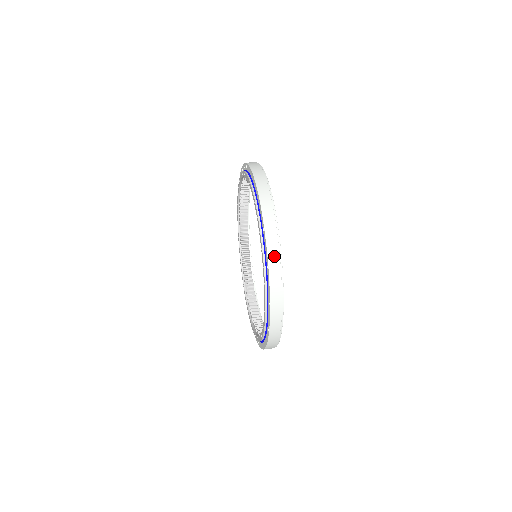
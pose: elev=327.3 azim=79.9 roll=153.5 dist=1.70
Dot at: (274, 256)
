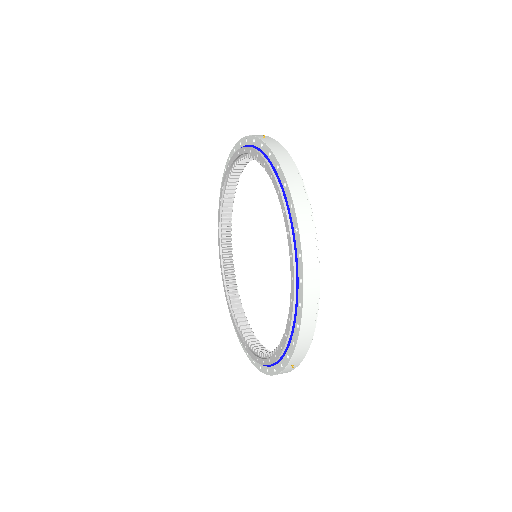
Dot at: (265, 137)
